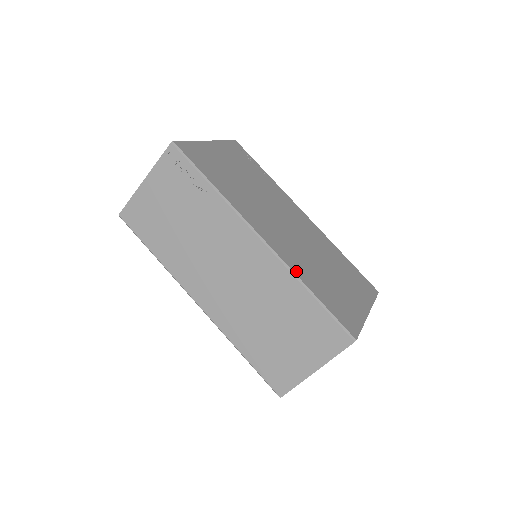
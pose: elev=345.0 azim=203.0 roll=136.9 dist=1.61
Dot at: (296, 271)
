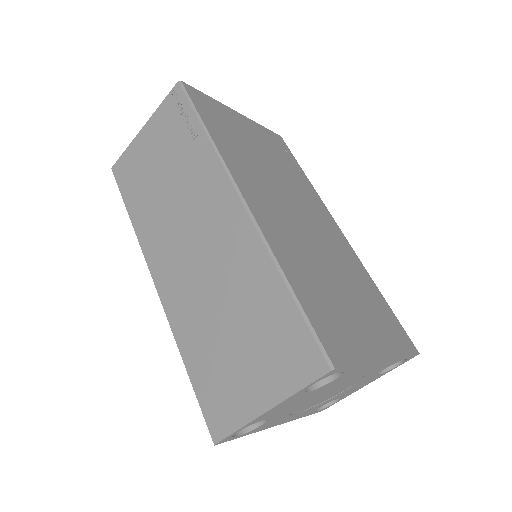
Dot at: (276, 251)
